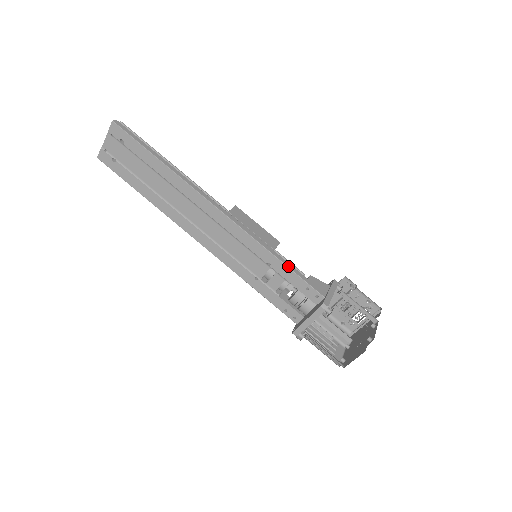
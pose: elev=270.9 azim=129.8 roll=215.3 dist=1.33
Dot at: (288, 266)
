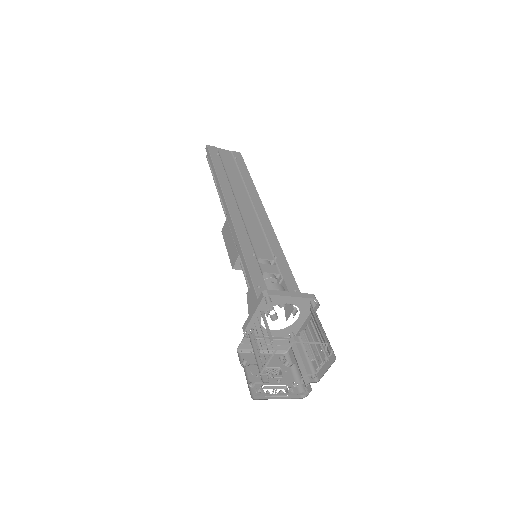
Dot at: occluded
